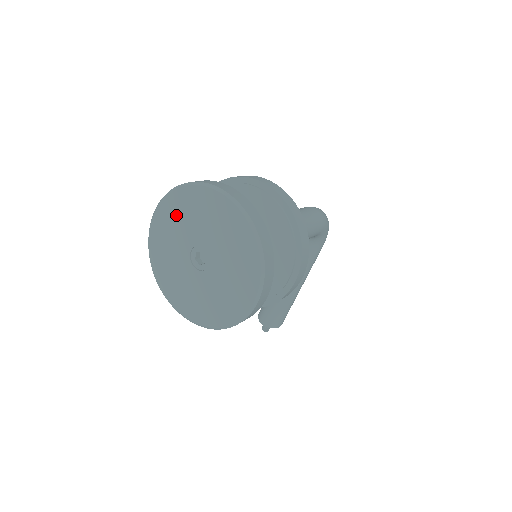
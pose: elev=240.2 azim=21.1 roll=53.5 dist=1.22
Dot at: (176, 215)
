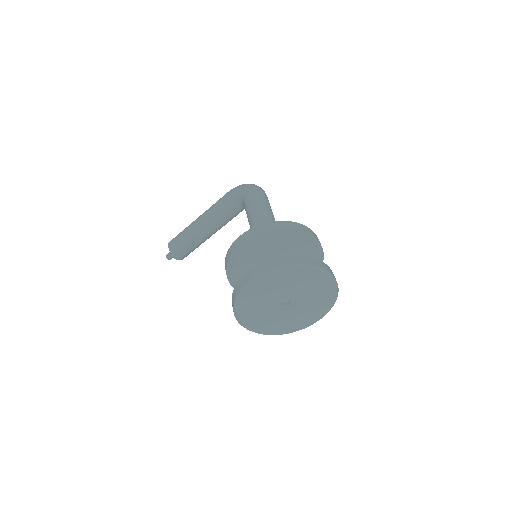
Dot at: (281, 281)
